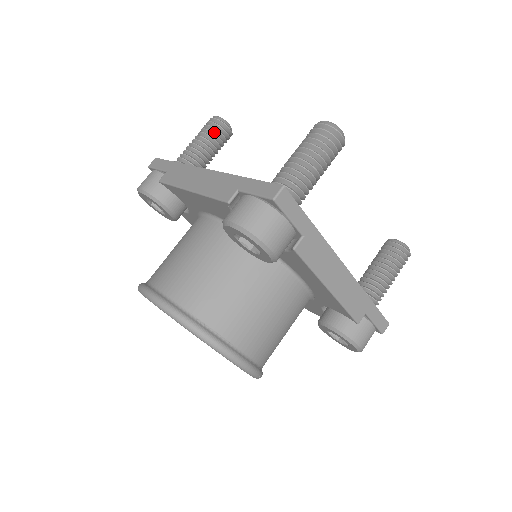
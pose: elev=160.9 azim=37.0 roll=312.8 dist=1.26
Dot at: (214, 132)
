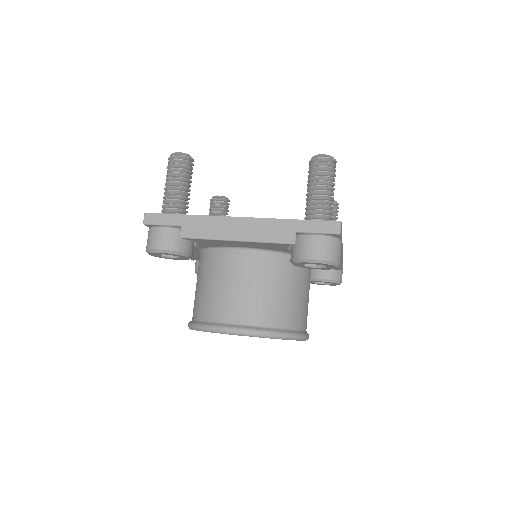
Dot at: (213, 208)
